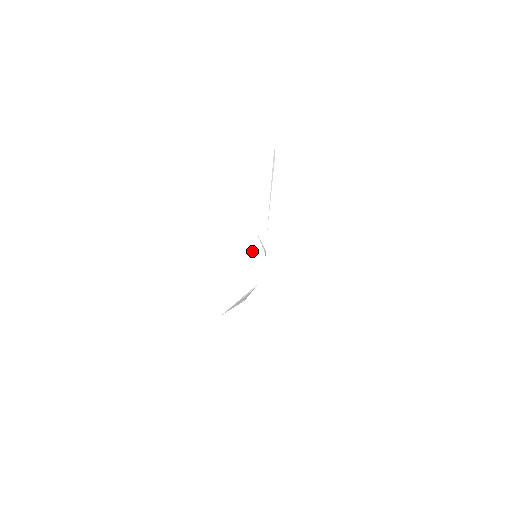
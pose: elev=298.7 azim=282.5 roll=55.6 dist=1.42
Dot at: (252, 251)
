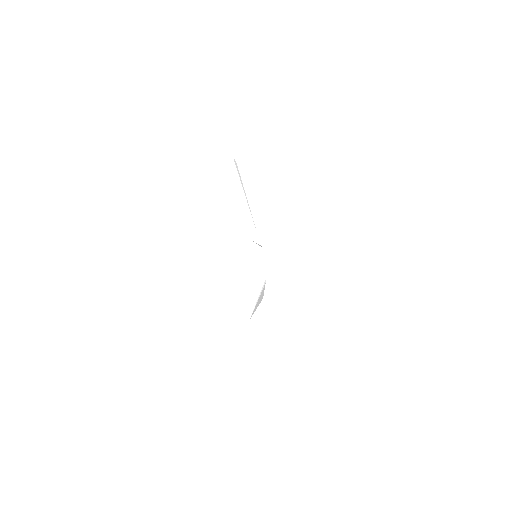
Dot at: (252, 257)
